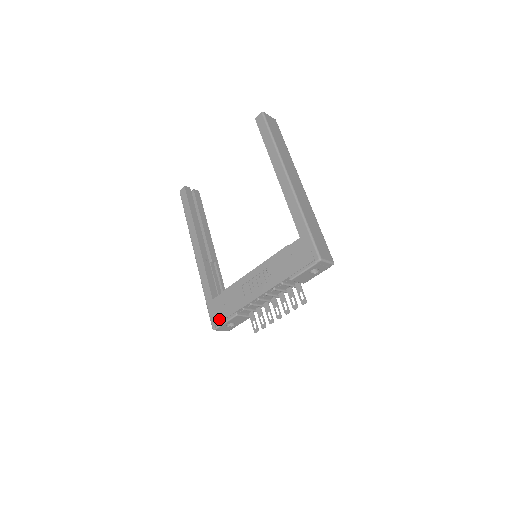
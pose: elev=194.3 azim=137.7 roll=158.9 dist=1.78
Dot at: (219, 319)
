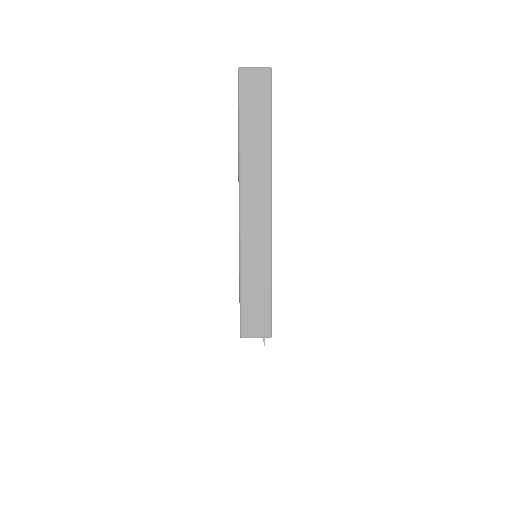
Dot at: occluded
